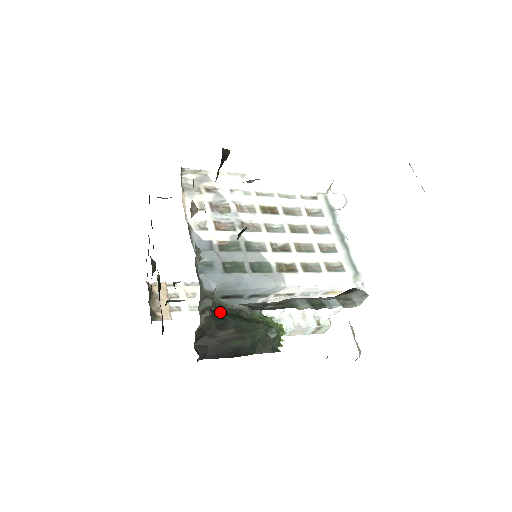
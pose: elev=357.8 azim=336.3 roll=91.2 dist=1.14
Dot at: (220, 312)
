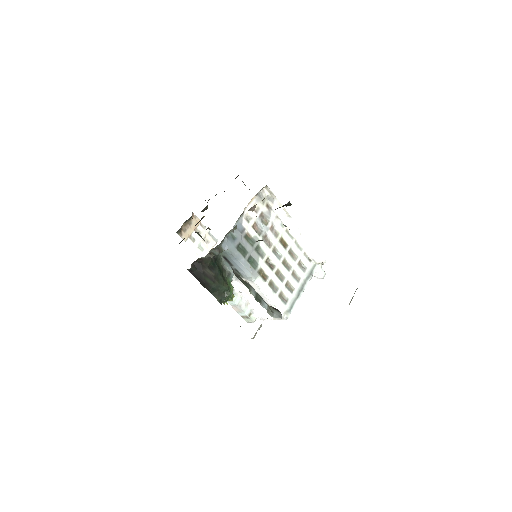
Dot at: (216, 261)
